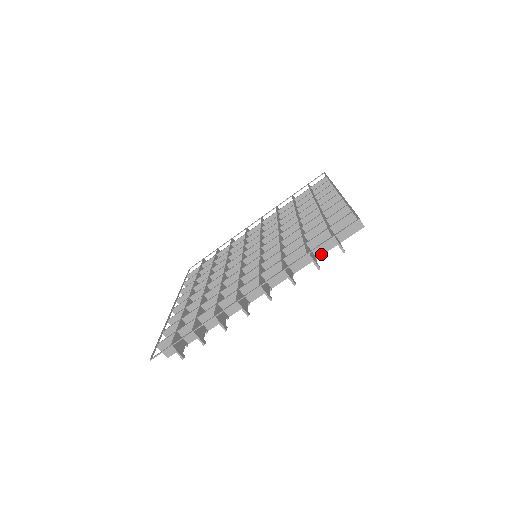
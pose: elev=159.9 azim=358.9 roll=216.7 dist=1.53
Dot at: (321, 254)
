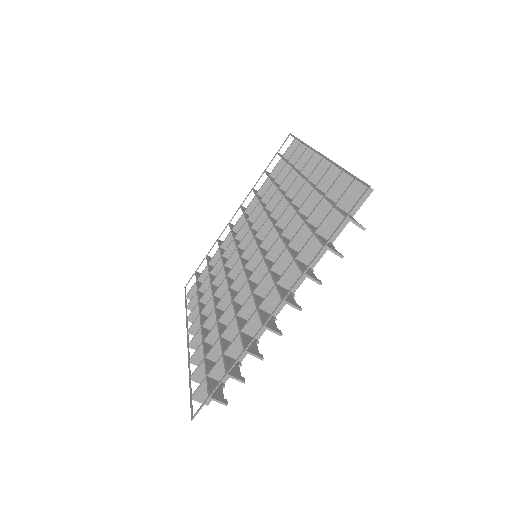
Dot at: (335, 237)
